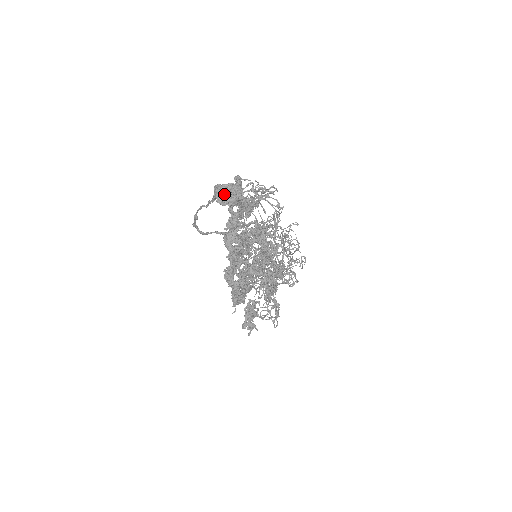
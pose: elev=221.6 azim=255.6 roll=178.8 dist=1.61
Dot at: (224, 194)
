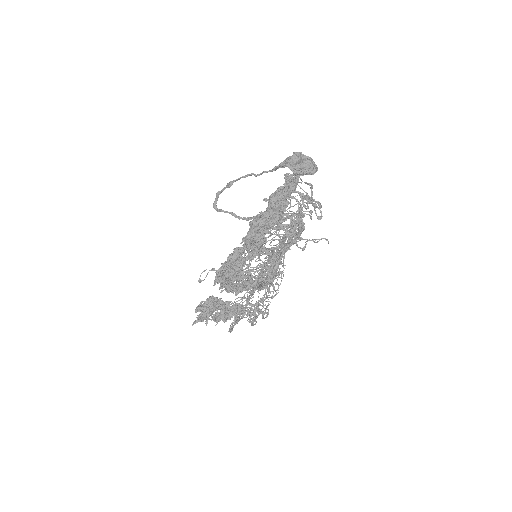
Dot at: (304, 158)
